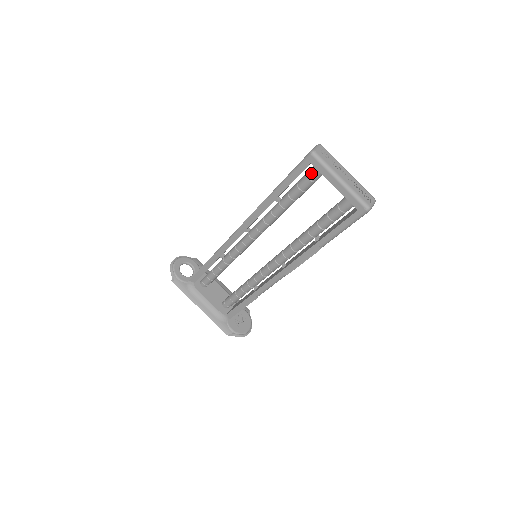
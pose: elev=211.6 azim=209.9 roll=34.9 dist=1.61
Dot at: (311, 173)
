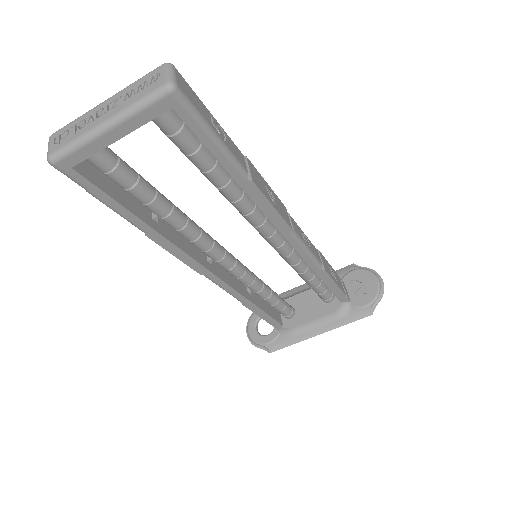
Dot at: (97, 167)
